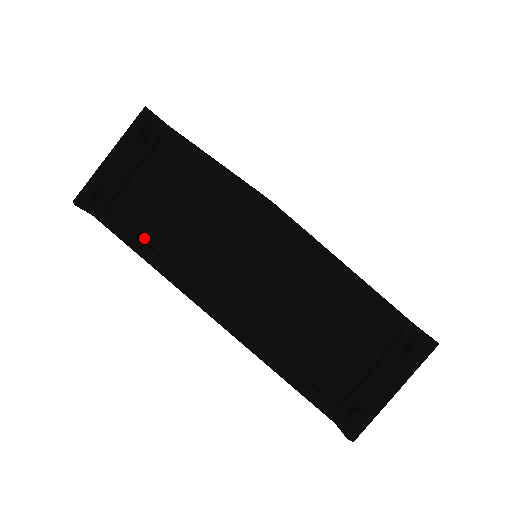
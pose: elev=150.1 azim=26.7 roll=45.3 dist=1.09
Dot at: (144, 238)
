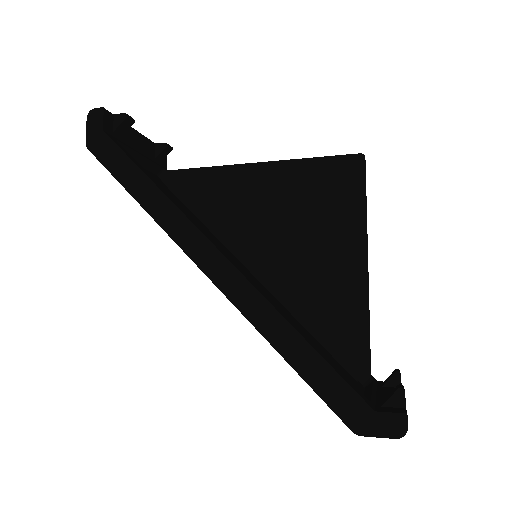
Dot at: occluded
